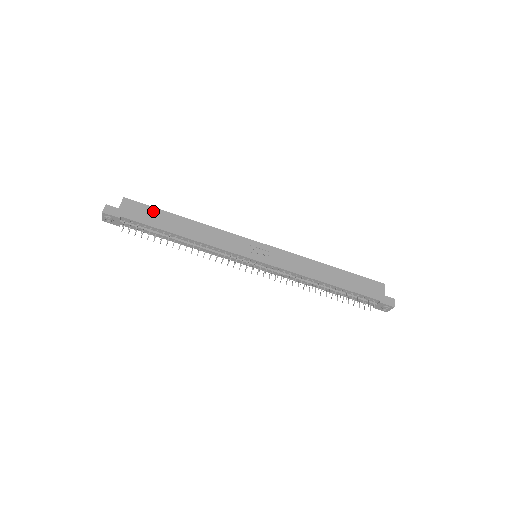
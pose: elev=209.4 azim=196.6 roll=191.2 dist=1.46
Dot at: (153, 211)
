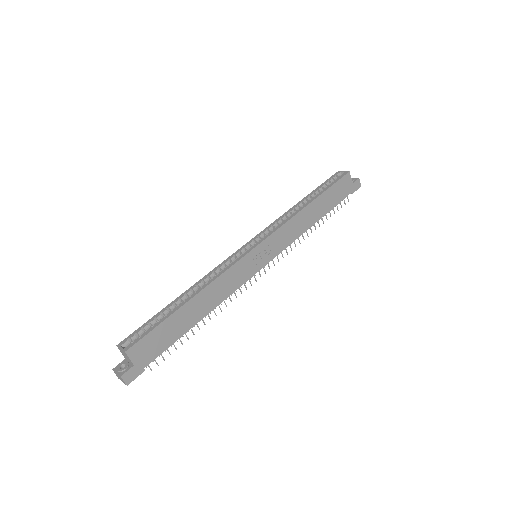
Dot at: (161, 330)
